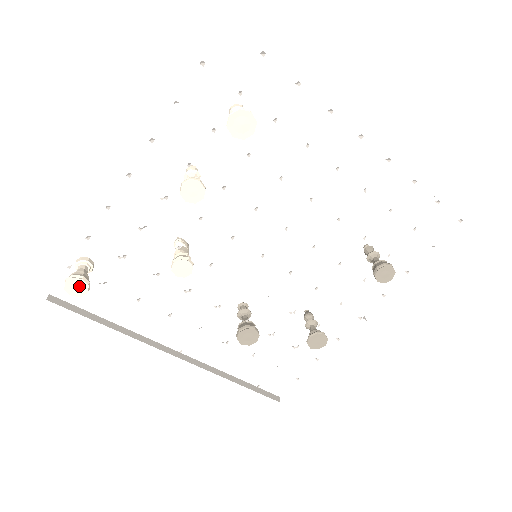
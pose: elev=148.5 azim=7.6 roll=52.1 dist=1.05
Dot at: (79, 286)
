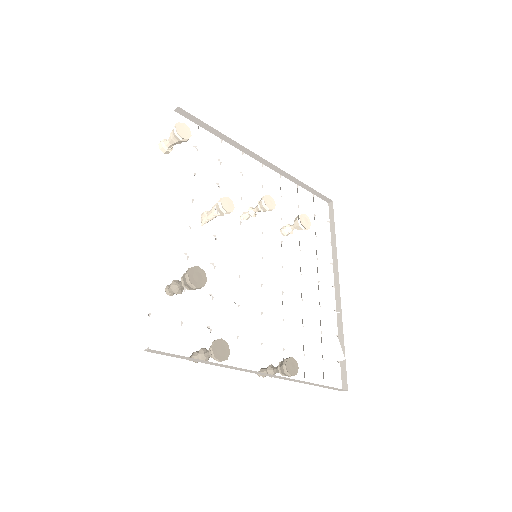
Dot at: (185, 133)
